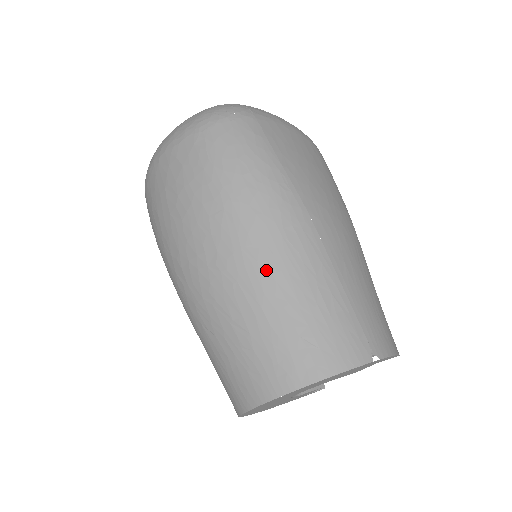
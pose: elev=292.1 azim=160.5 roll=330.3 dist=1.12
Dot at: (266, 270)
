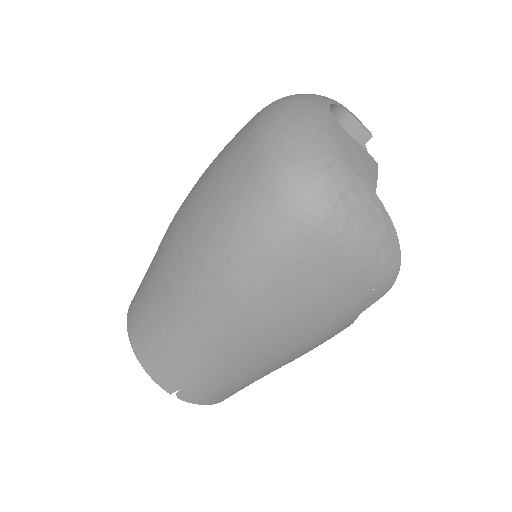
Dot at: (173, 302)
